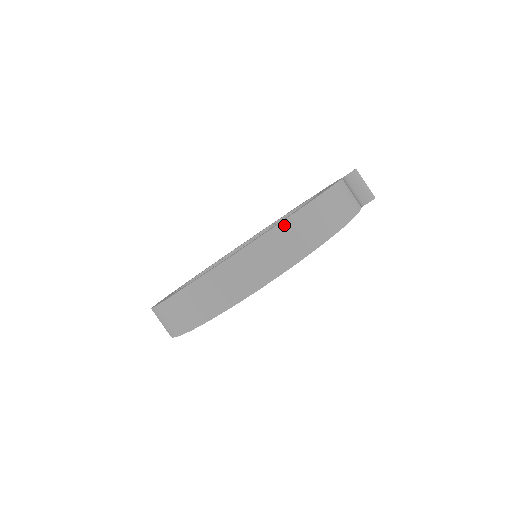
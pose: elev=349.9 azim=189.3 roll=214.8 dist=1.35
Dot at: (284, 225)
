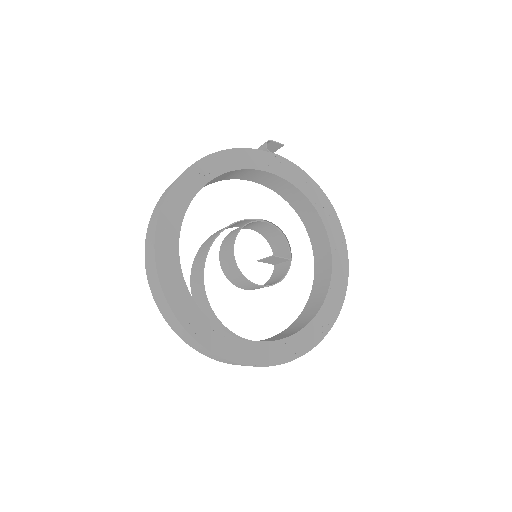
Dot at: occluded
